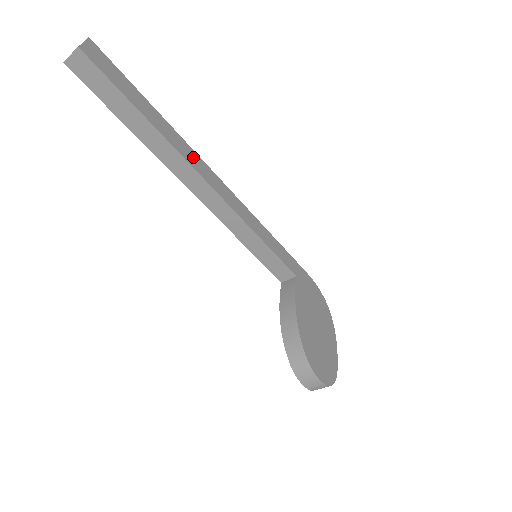
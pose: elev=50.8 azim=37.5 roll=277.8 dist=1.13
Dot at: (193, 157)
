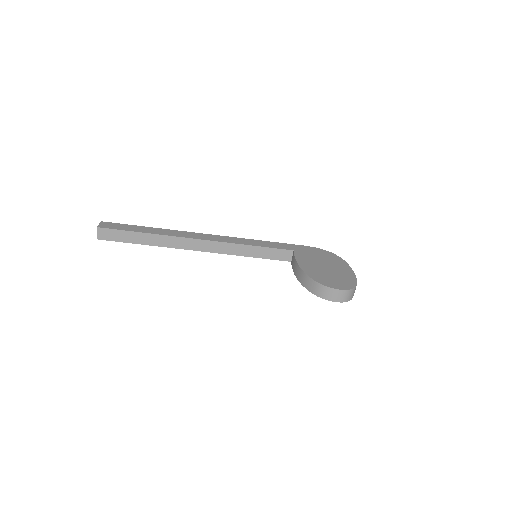
Dot at: (183, 234)
